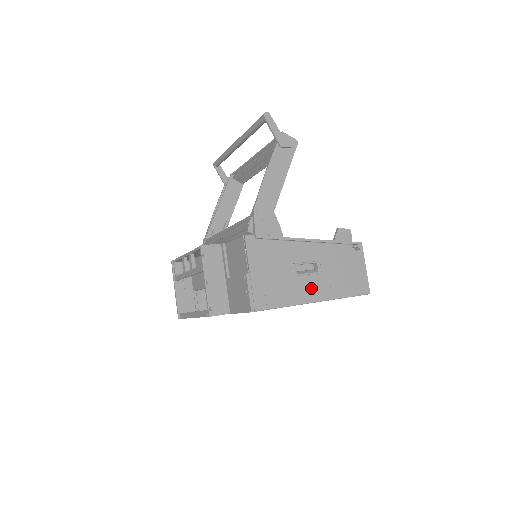
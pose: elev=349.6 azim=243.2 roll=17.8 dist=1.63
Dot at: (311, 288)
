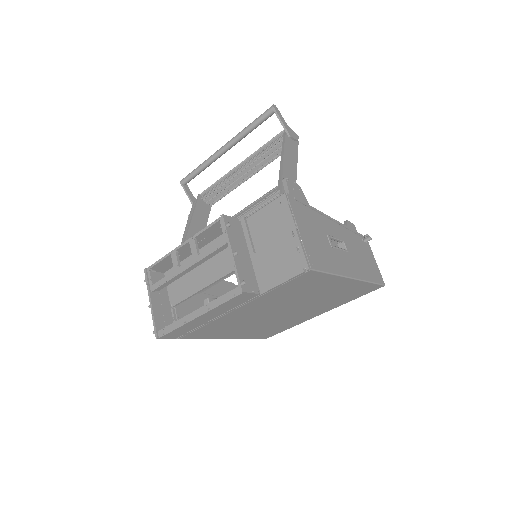
Dot at: (346, 263)
